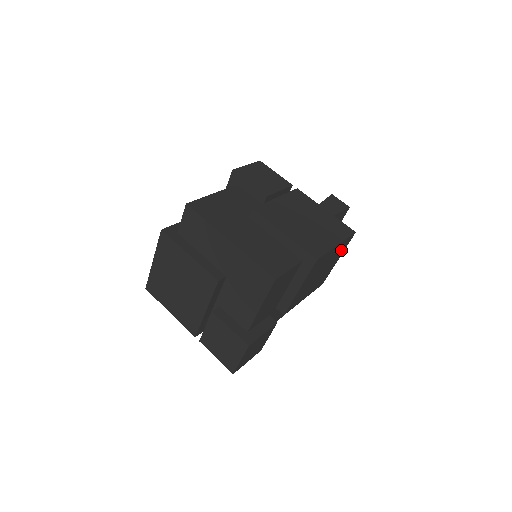
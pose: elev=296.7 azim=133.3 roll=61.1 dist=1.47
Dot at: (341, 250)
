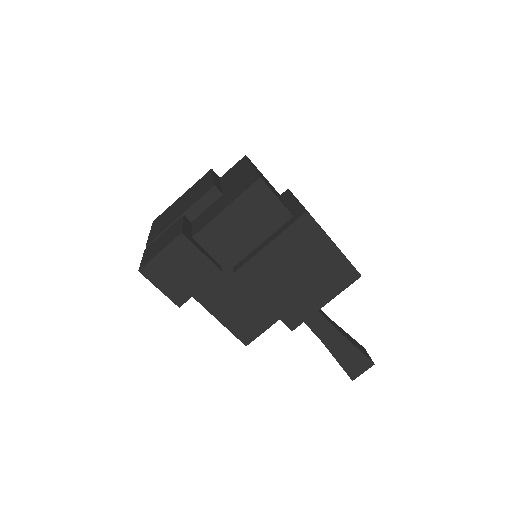
Dot at: (335, 281)
